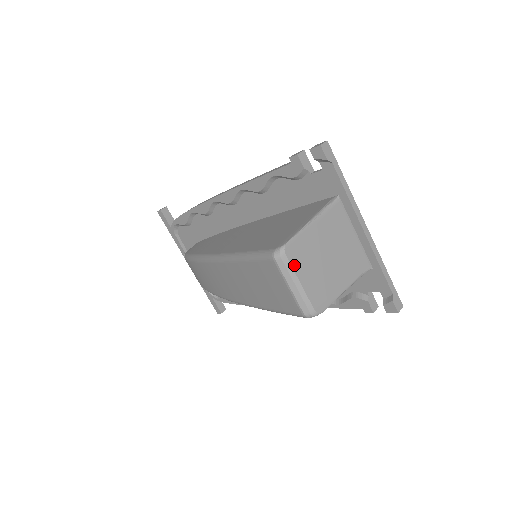
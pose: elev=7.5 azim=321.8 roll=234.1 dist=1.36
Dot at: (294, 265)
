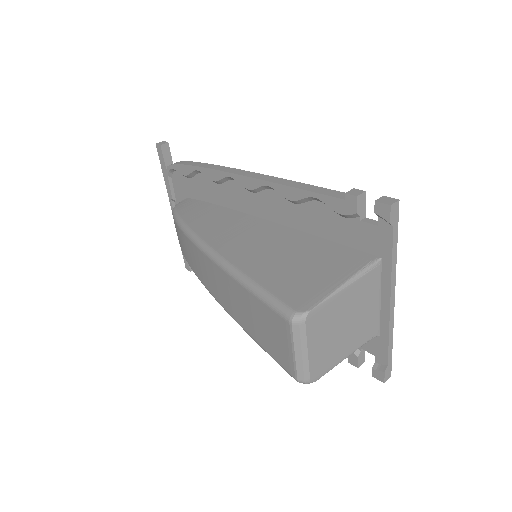
Dot at: (309, 334)
